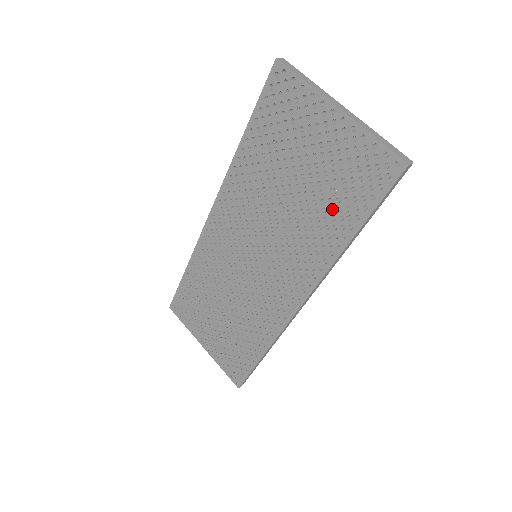
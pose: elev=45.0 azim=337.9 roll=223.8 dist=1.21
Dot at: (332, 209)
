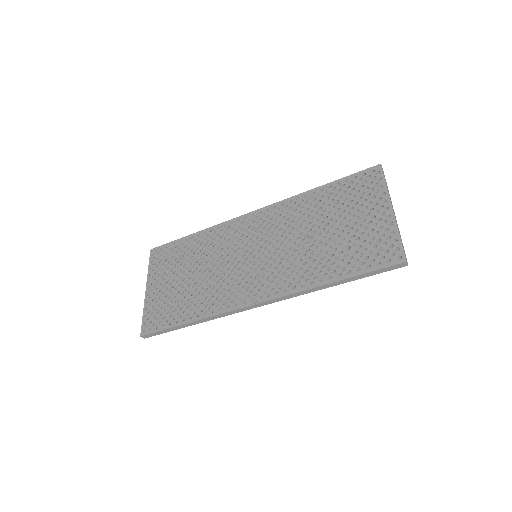
Dot at: (337, 259)
